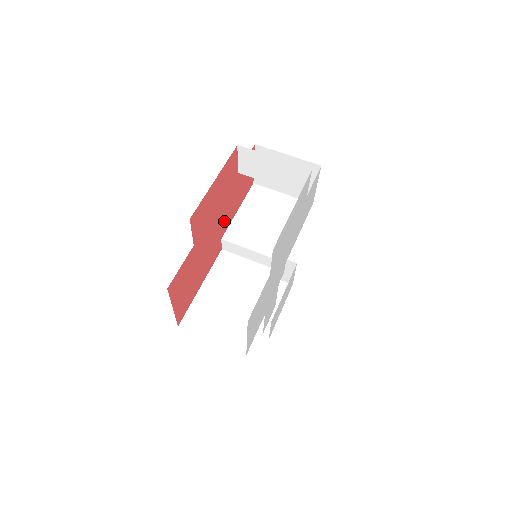
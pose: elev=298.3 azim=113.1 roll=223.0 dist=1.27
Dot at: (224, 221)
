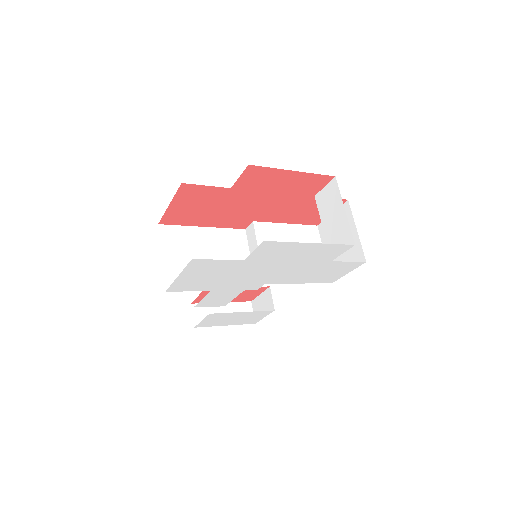
Dot at: (269, 212)
